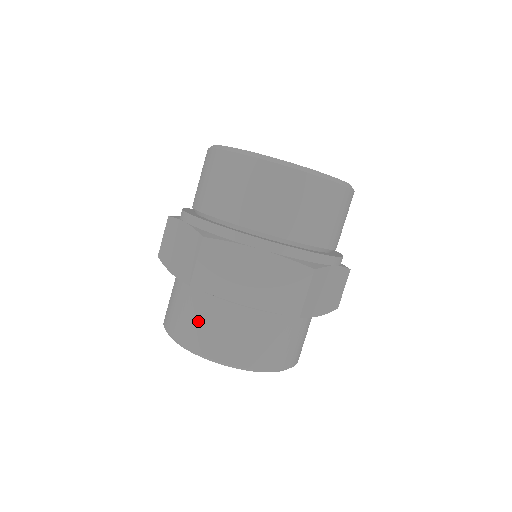
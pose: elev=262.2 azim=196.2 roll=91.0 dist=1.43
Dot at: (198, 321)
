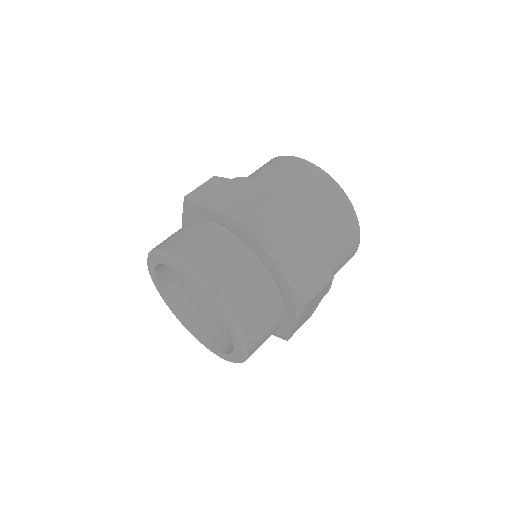
Dot at: occluded
